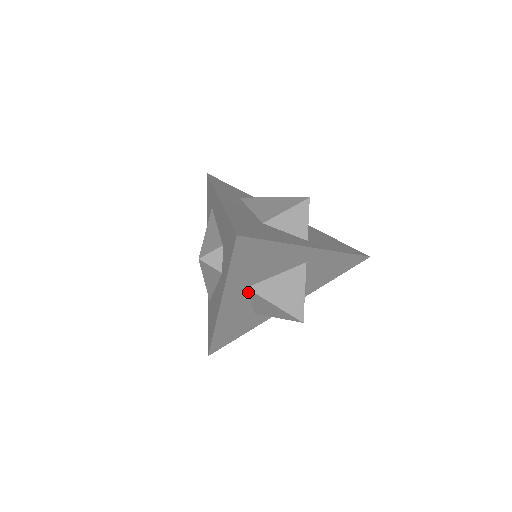
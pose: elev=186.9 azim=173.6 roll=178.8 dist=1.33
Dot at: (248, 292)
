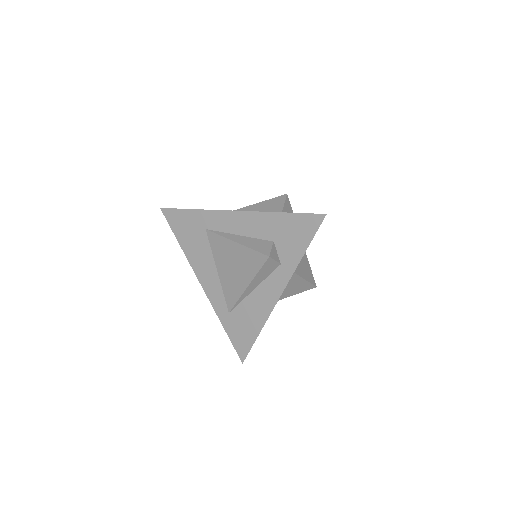
Dot at: occluded
